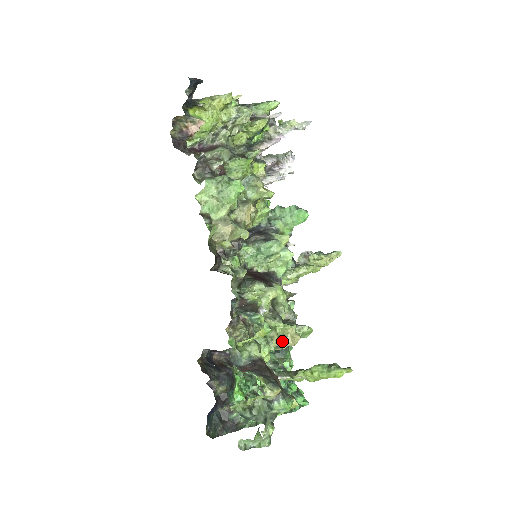
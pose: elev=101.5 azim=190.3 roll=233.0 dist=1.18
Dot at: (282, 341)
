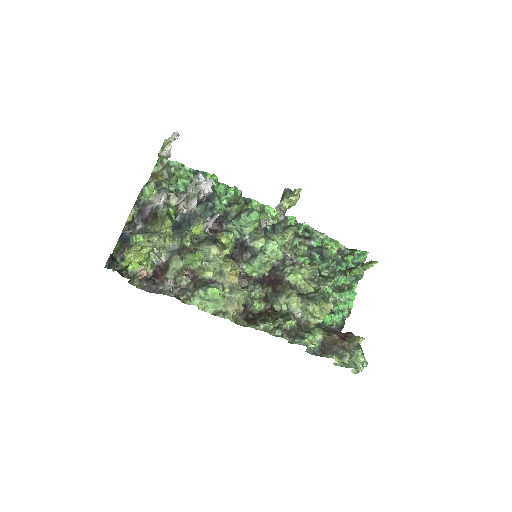
Dot at: (325, 312)
